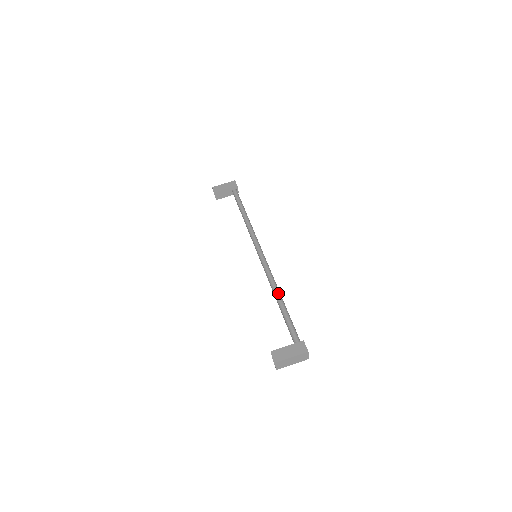
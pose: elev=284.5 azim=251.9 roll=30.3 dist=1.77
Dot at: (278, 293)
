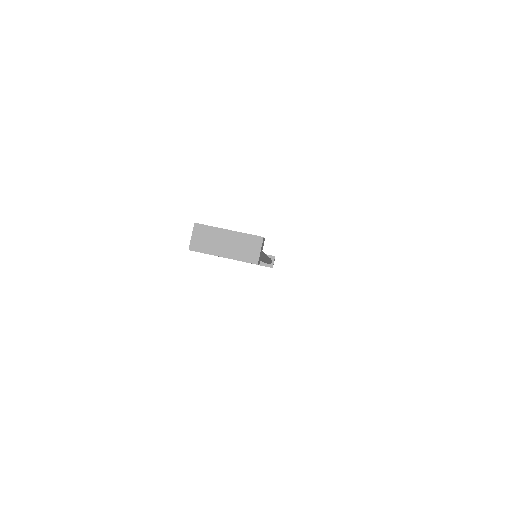
Dot at: occluded
